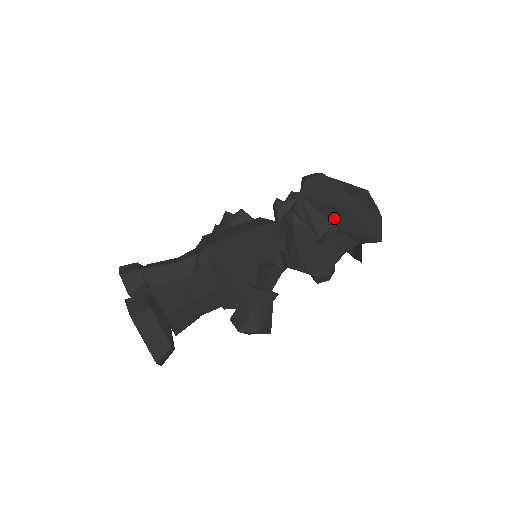
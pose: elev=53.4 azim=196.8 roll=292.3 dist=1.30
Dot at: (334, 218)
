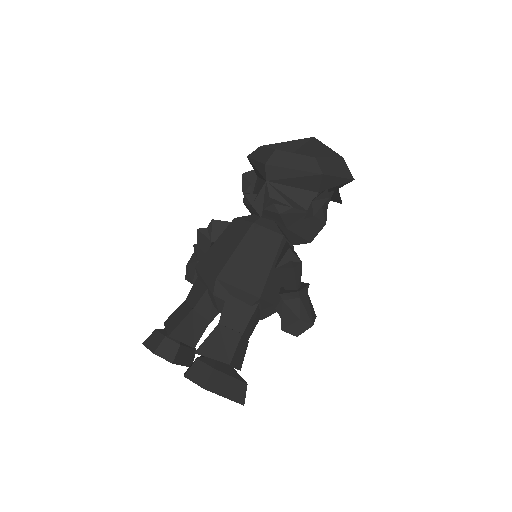
Dot at: (311, 186)
